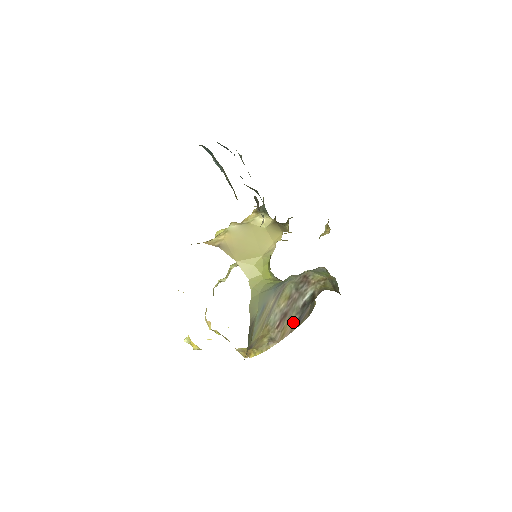
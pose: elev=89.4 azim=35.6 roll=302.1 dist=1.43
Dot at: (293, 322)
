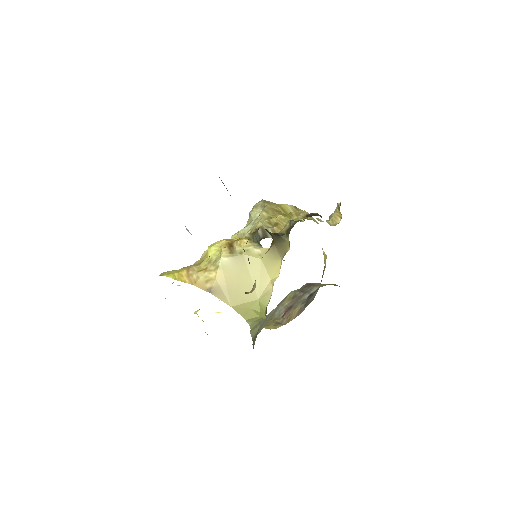
Dot at: (299, 309)
